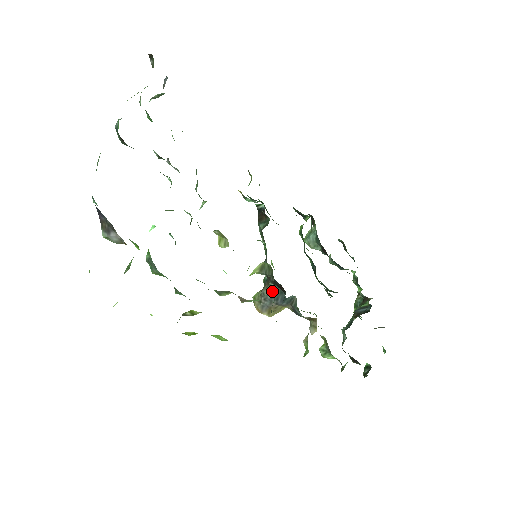
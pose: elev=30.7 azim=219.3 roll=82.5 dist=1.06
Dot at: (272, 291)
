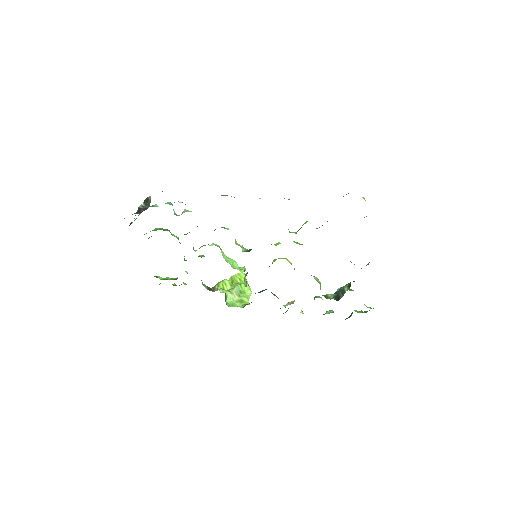
Dot at: occluded
